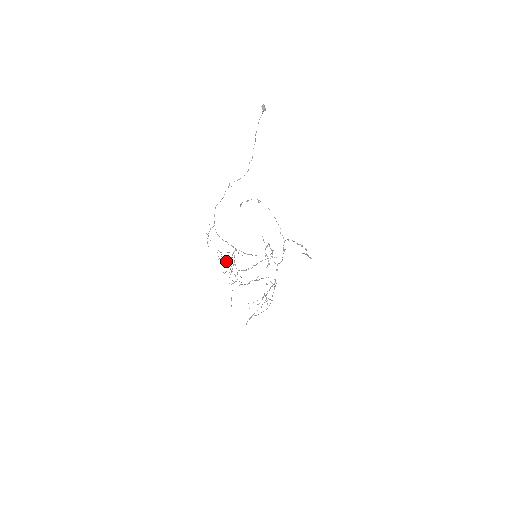
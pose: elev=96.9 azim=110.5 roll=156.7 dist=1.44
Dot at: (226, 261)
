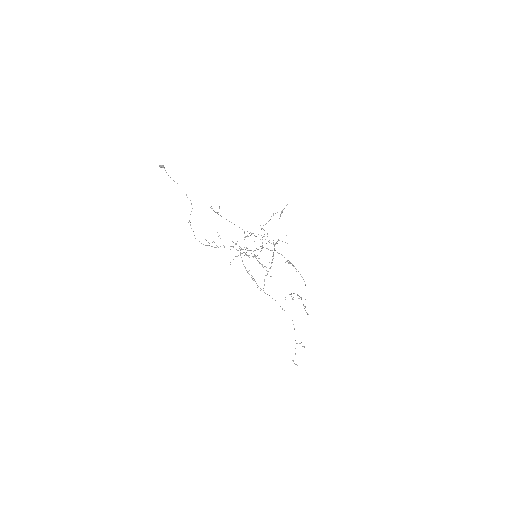
Dot at: (243, 249)
